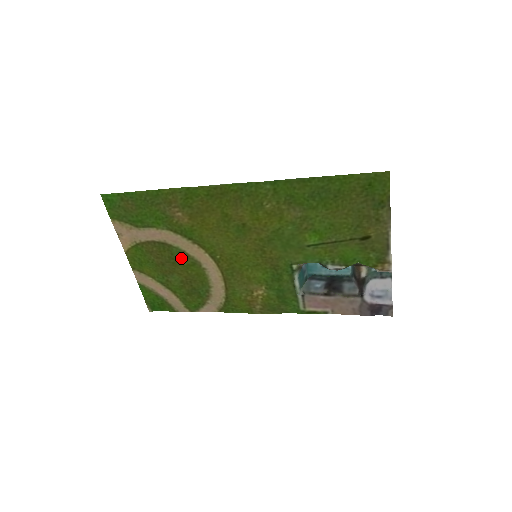
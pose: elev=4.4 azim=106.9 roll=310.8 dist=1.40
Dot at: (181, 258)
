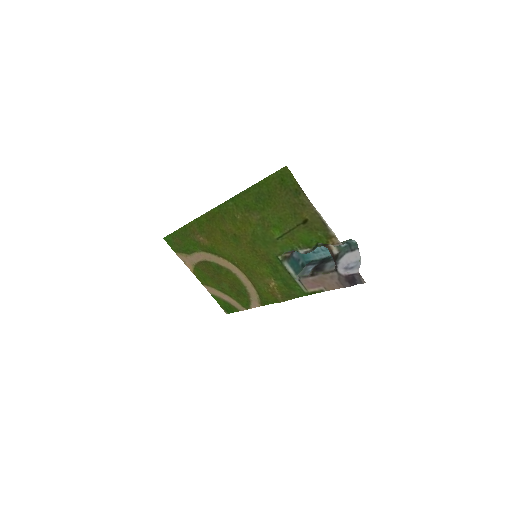
Dot at: (219, 269)
